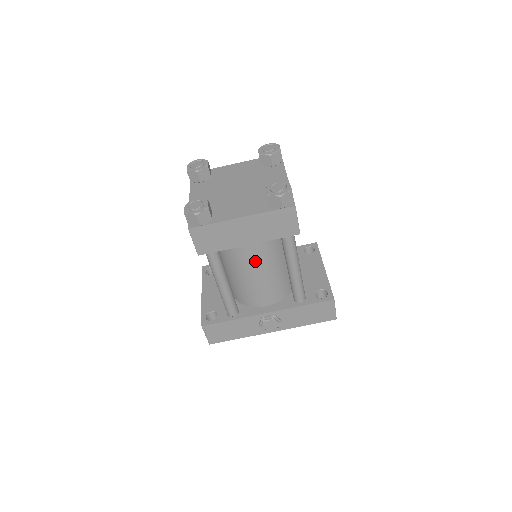
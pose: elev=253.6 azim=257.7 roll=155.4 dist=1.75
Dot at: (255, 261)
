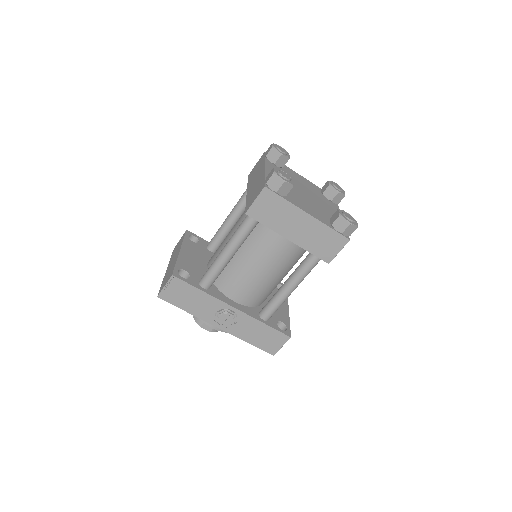
Dot at: (271, 257)
